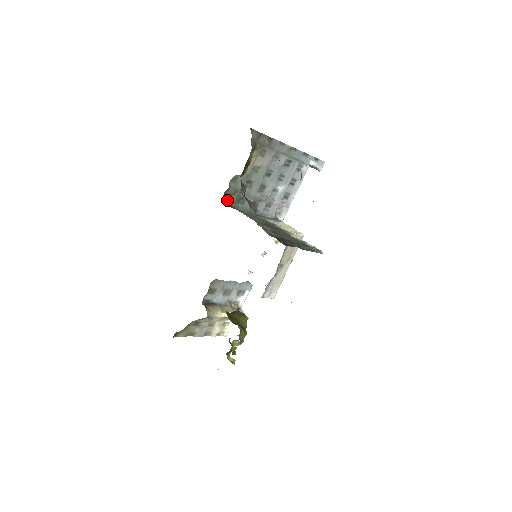
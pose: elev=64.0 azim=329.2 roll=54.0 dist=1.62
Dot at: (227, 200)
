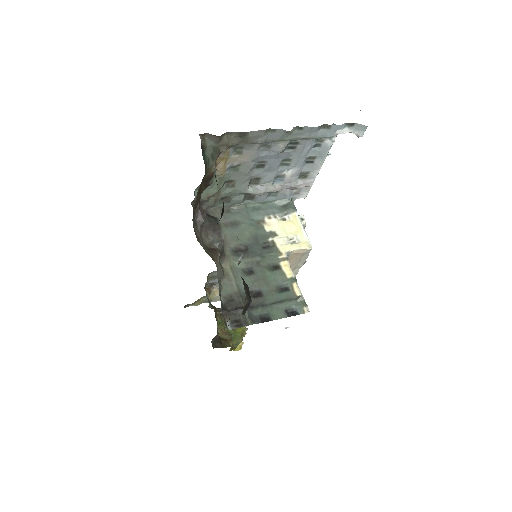
Dot at: occluded
